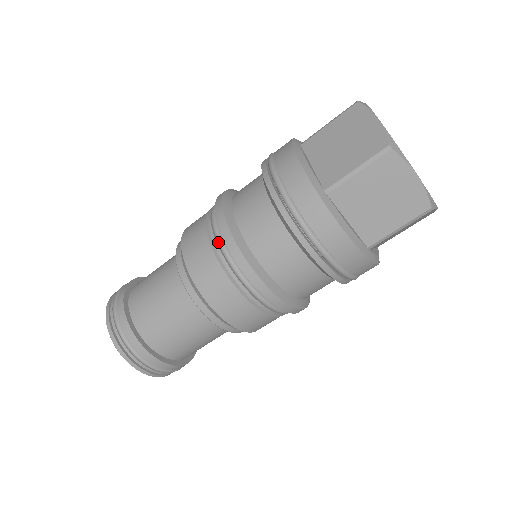
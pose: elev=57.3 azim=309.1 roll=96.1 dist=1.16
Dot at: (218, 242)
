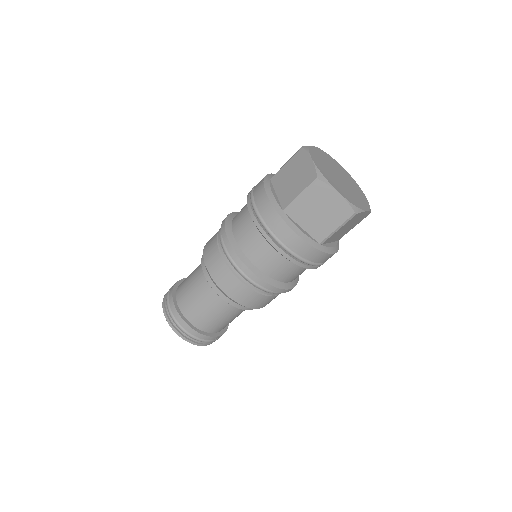
Dot at: (257, 287)
